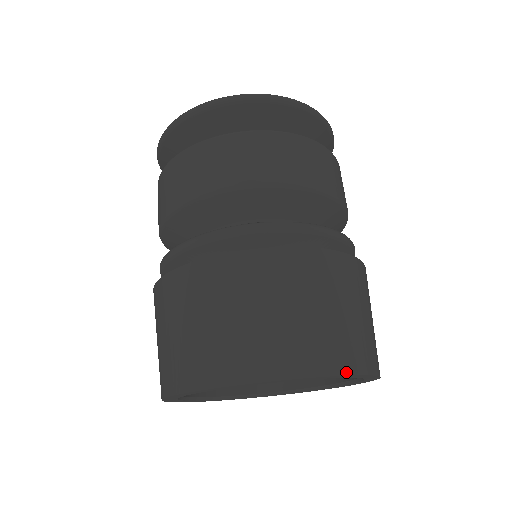
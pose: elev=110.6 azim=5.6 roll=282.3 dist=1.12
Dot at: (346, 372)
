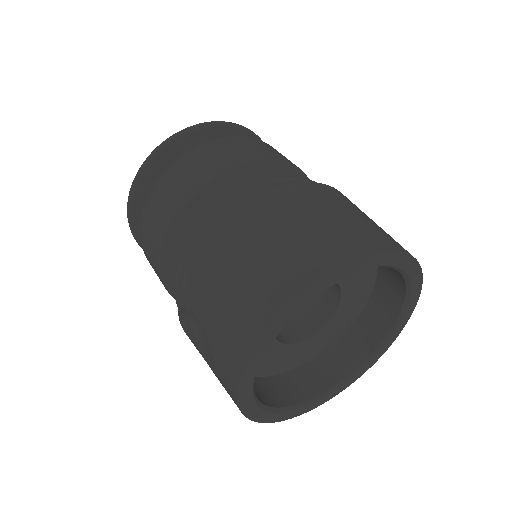
Dot at: (411, 255)
